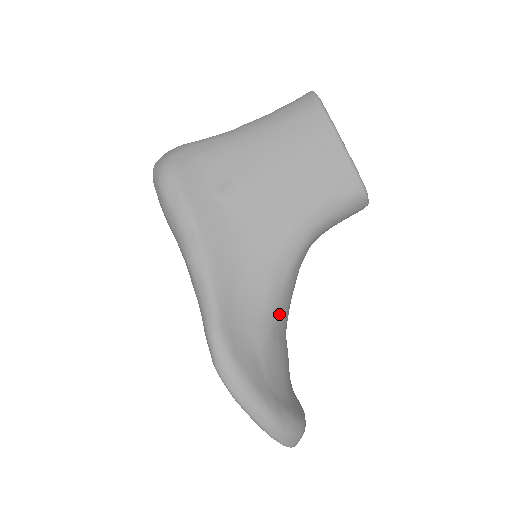
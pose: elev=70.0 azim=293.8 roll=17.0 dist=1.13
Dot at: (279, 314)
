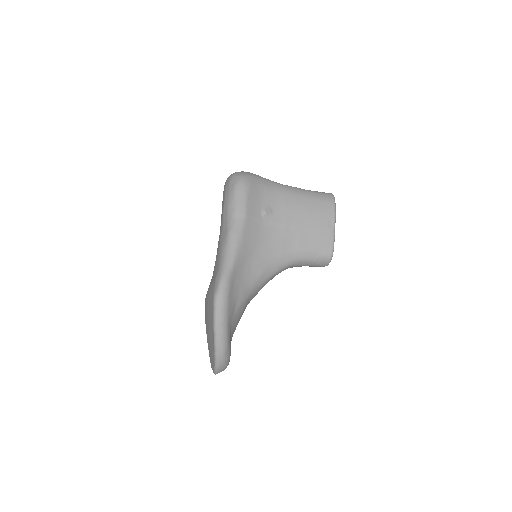
Dot at: (254, 293)
